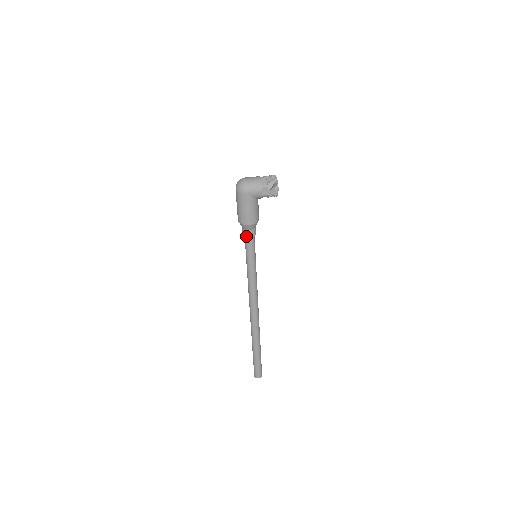
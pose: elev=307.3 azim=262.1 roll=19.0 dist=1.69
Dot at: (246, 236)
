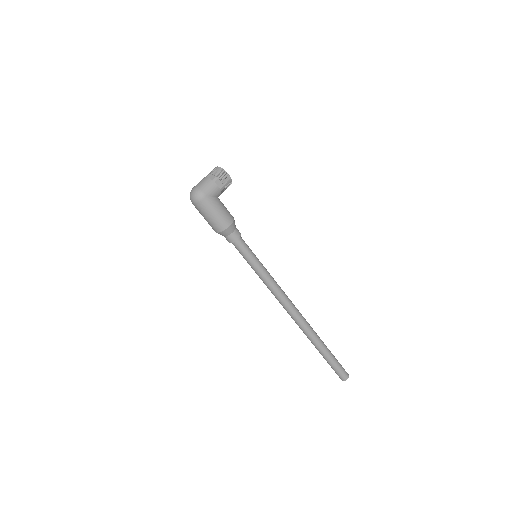
Dot at: (234, 241)
